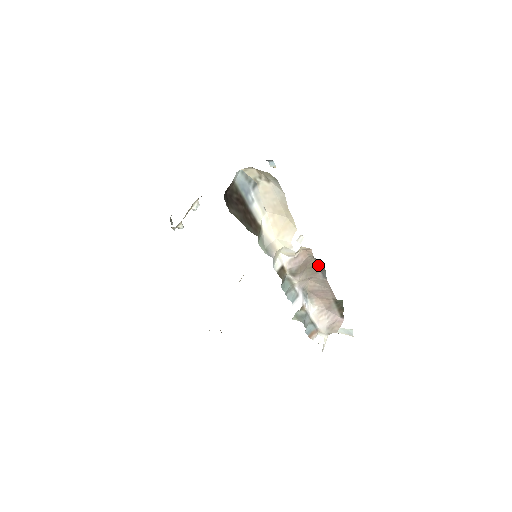
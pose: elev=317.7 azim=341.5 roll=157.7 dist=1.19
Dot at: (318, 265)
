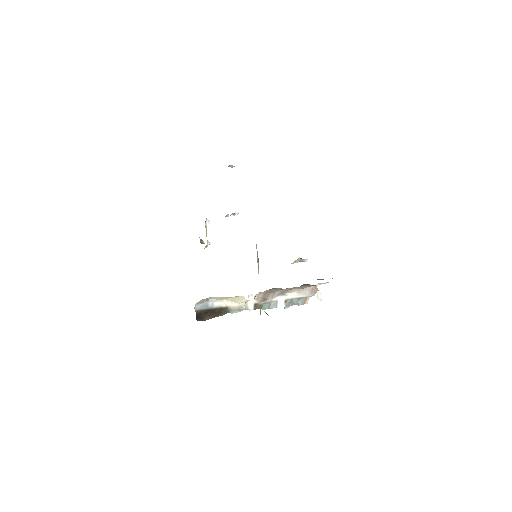
Dot at: (273, 289)
